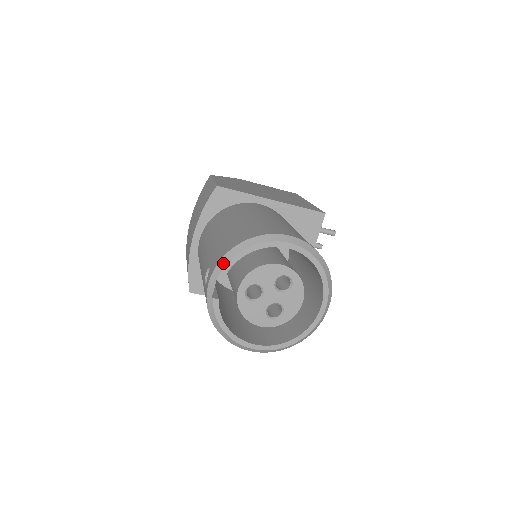
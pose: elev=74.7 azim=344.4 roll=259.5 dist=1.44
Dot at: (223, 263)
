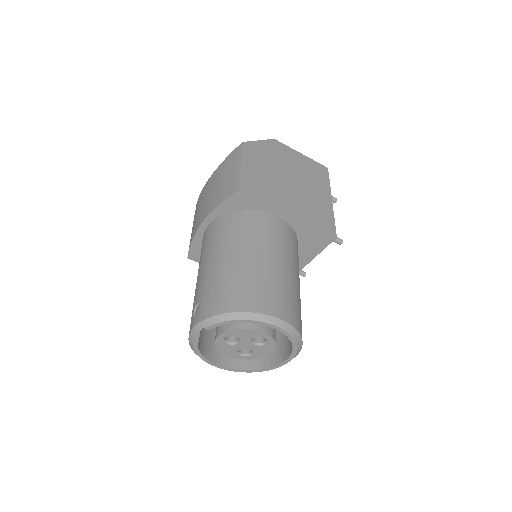
Dot at: (210, 322)
